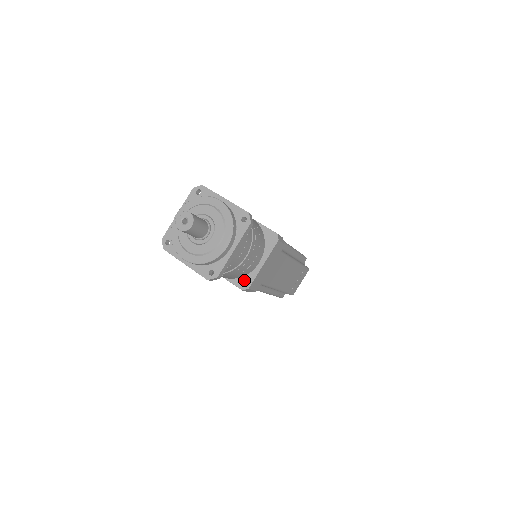
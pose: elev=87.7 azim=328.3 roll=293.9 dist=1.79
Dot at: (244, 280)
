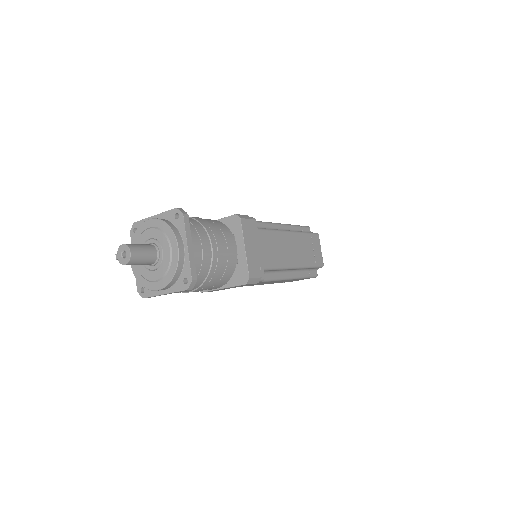
Dot at: (241, 275)
